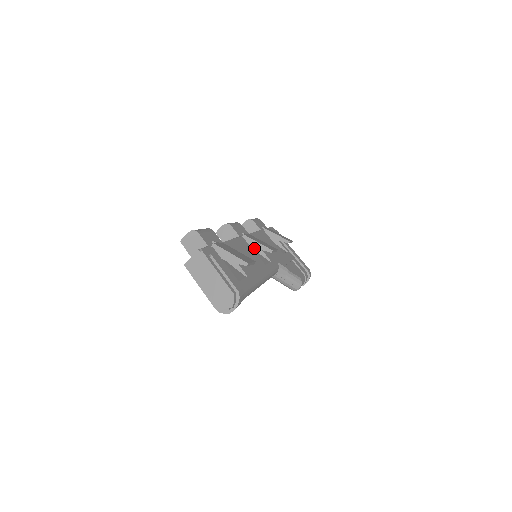
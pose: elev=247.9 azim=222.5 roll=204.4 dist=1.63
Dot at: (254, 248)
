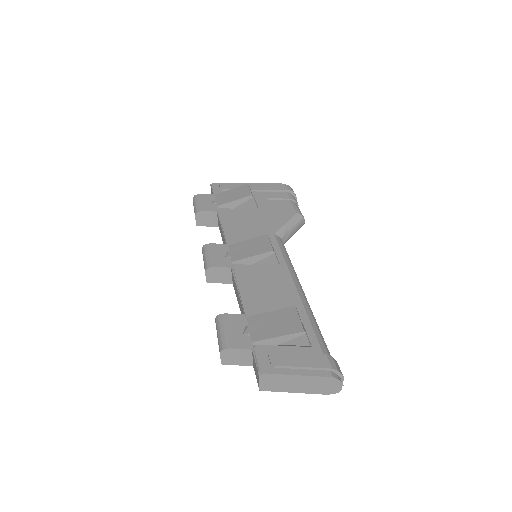
Dot at: occluded
